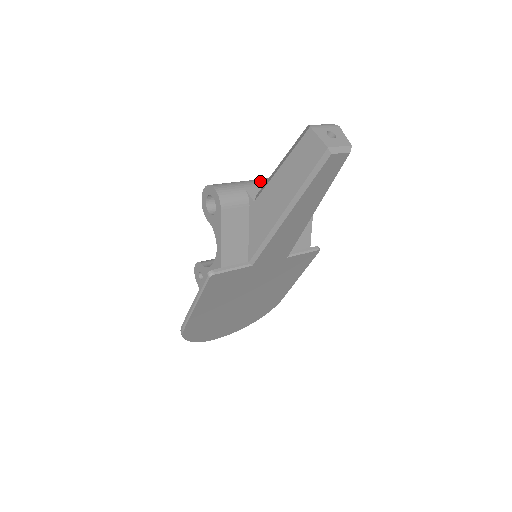
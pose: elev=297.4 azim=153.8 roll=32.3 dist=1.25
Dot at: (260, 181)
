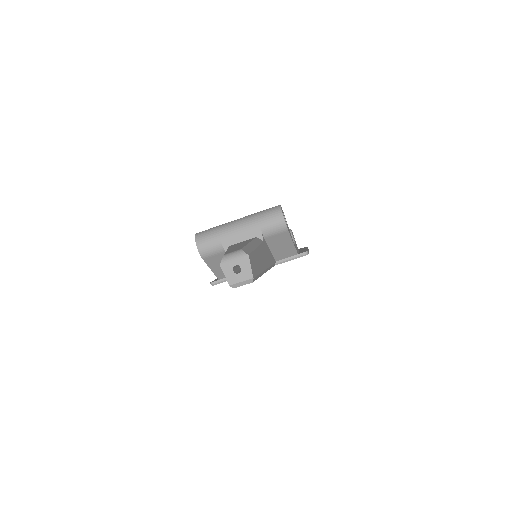
Dot at: (236, 229)
